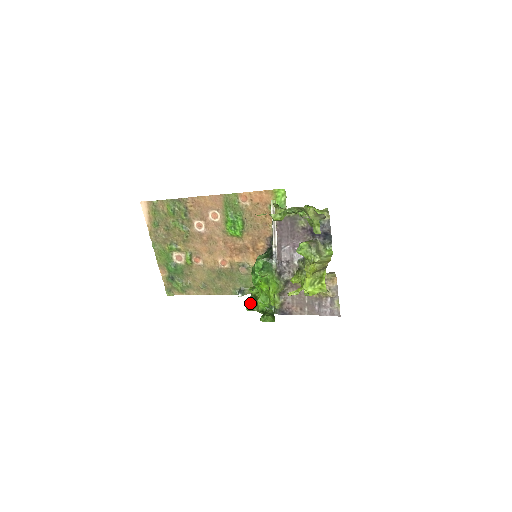
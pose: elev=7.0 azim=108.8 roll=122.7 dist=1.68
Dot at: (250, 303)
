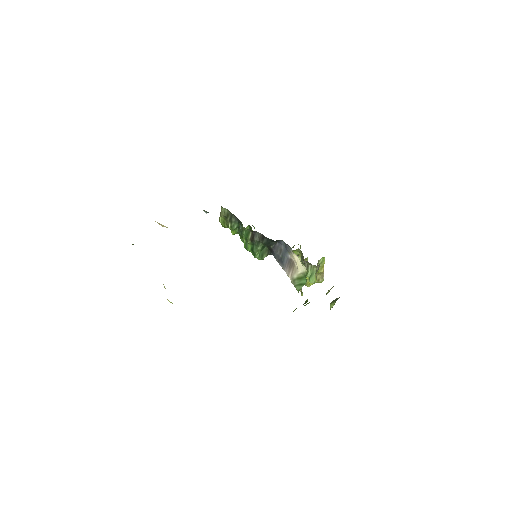
Dot at: occluded
